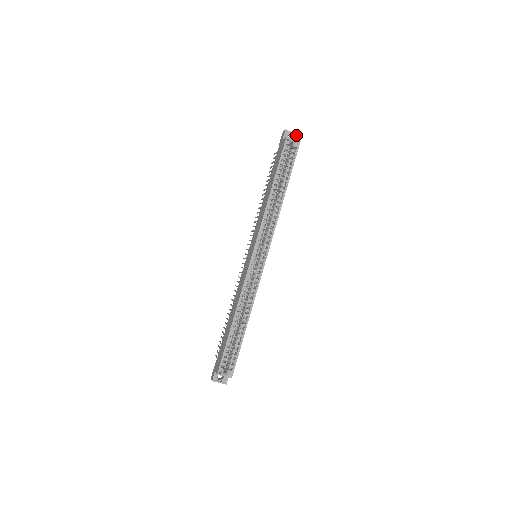
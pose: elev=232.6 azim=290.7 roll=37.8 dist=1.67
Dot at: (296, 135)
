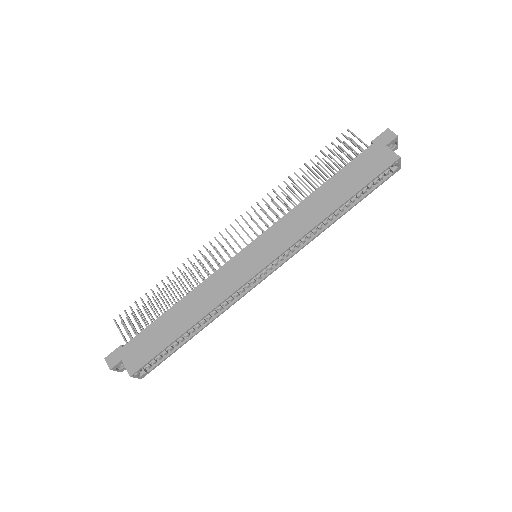
Dot at: (397, 147)
